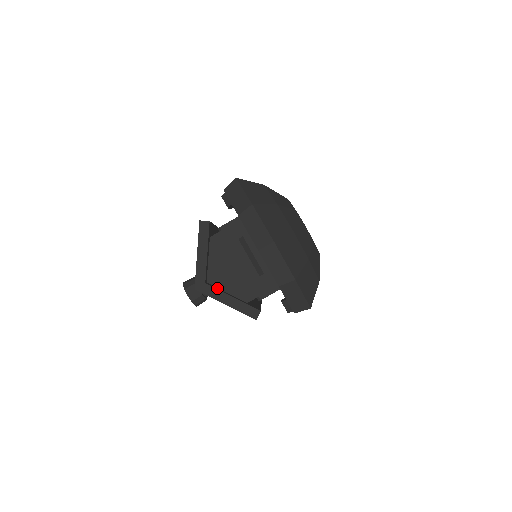
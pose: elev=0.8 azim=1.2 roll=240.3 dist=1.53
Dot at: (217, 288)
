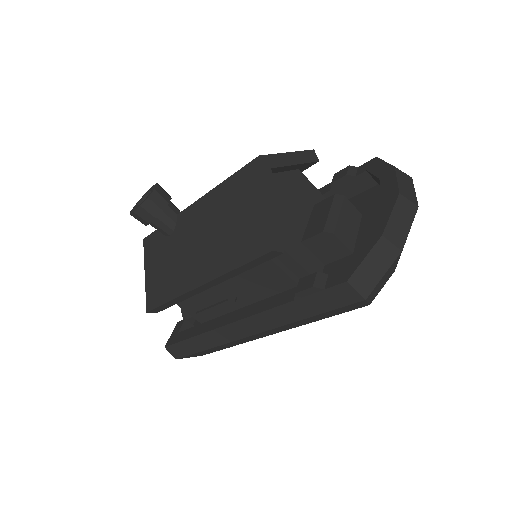
Dot at: occluded
